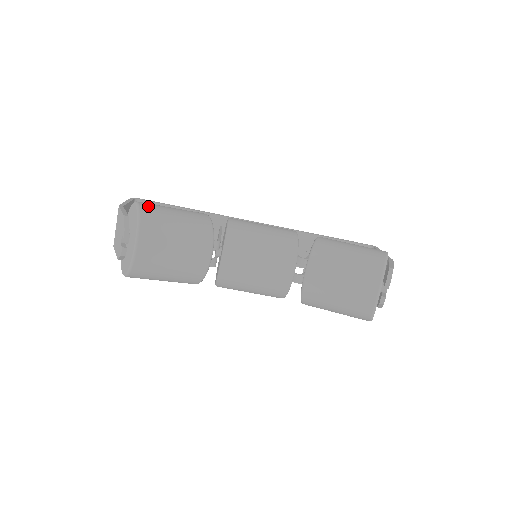
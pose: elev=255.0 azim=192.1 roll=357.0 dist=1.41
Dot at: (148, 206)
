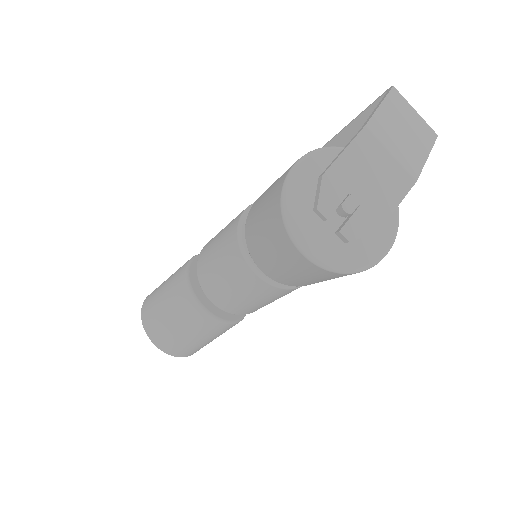
Dot at: (148, 298)
